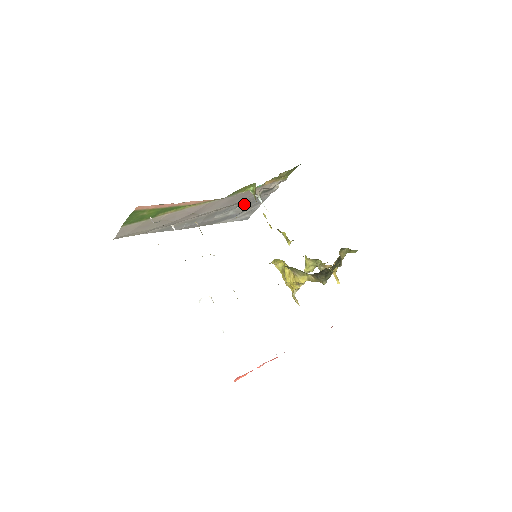
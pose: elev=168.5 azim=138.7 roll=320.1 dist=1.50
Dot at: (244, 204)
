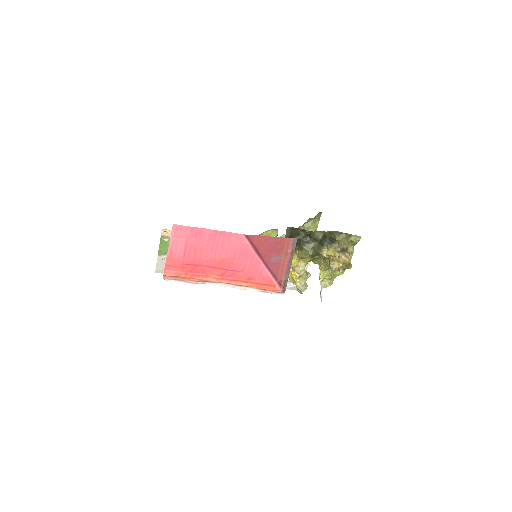
Dot at: occluded
